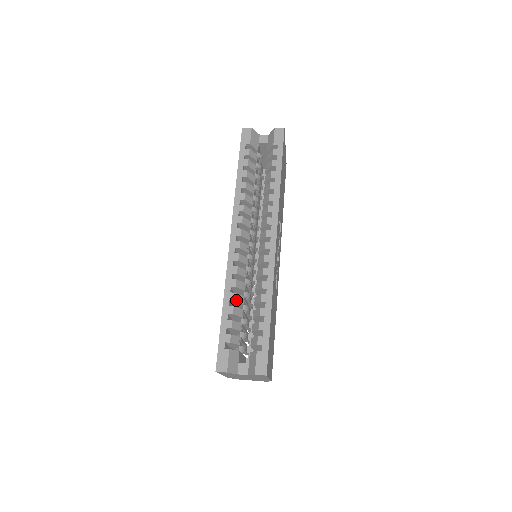
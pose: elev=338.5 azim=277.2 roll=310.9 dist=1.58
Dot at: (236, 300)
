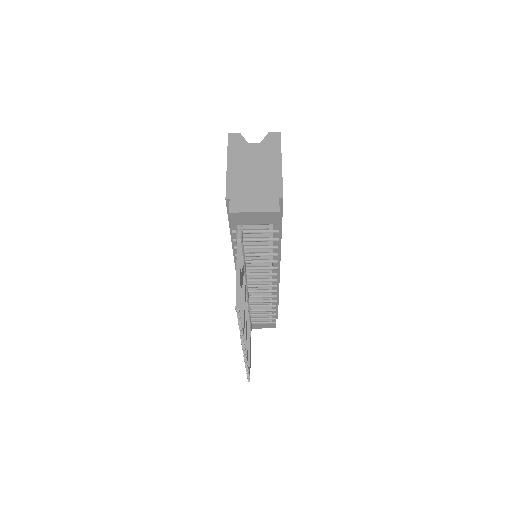
Dot at: occluded
